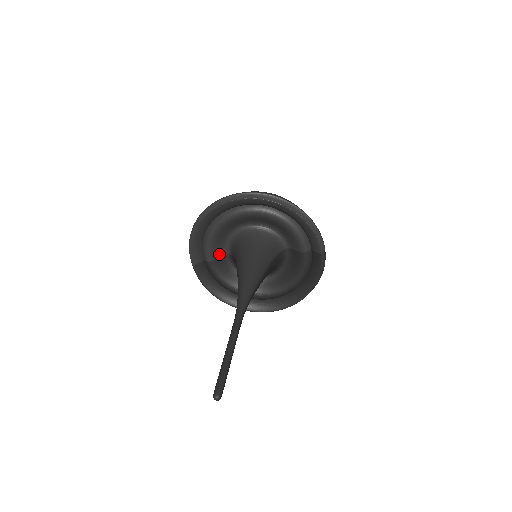
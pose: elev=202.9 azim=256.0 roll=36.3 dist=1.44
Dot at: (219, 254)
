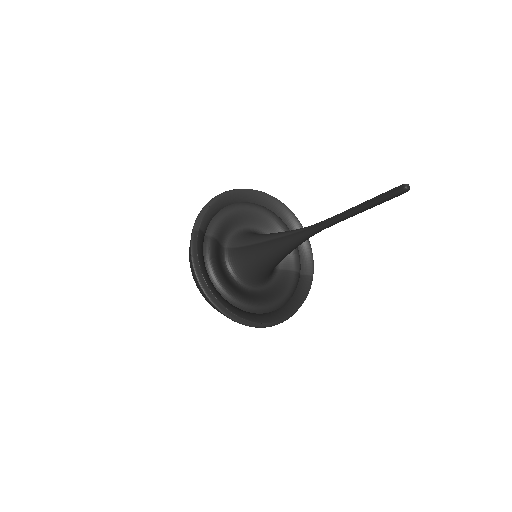
Dot at: (220, 239)
